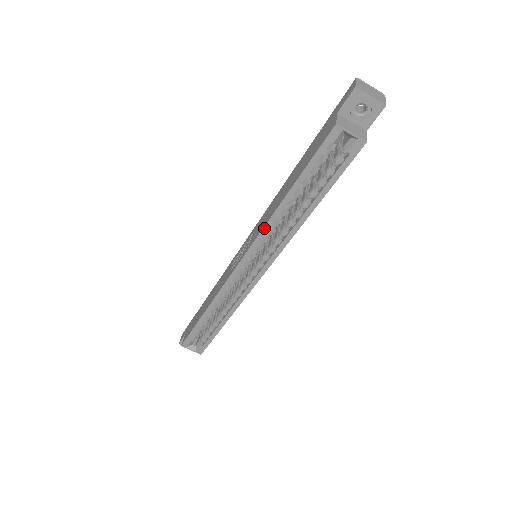
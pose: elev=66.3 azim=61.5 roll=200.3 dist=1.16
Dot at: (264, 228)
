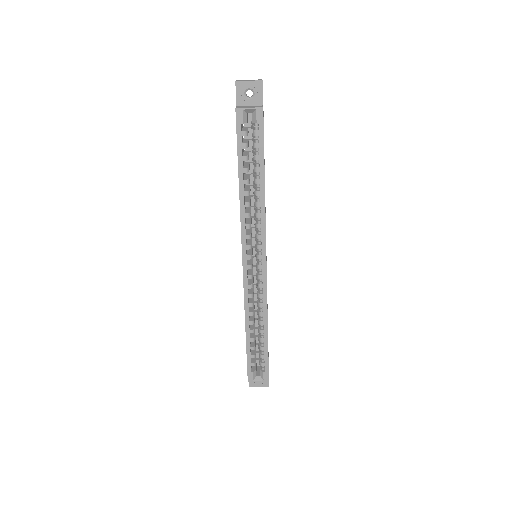
Dot at: (241, 220)
